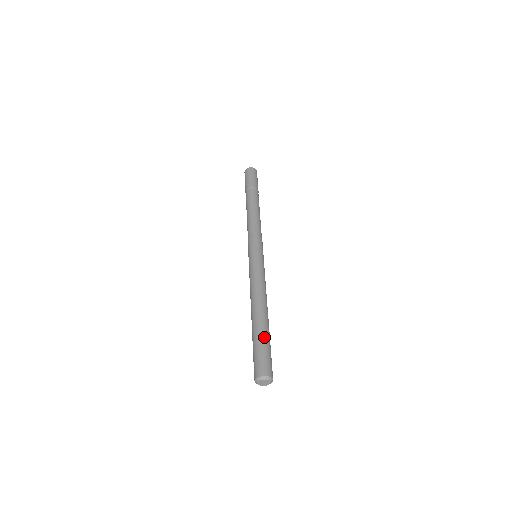
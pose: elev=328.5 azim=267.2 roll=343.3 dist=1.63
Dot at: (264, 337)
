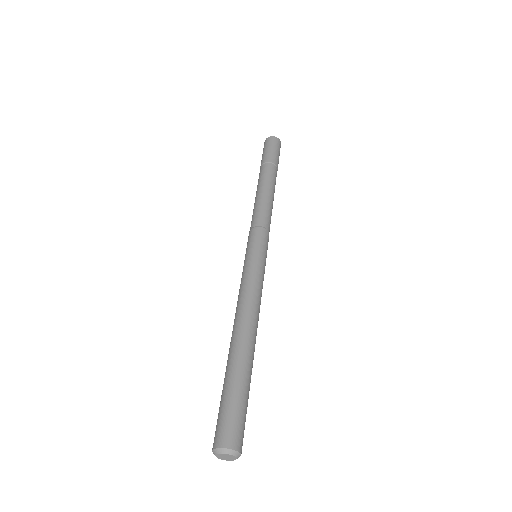
Dot at: (240, 382)
